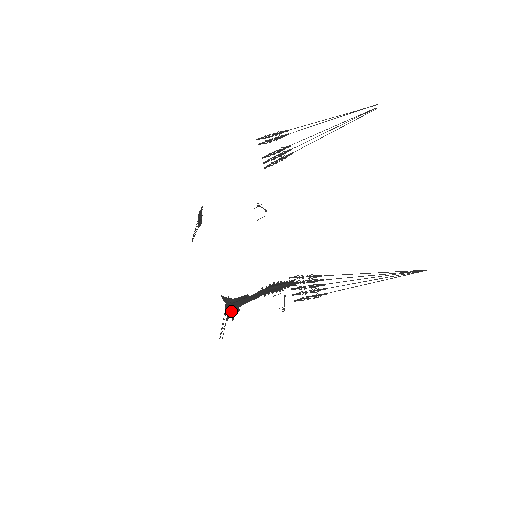
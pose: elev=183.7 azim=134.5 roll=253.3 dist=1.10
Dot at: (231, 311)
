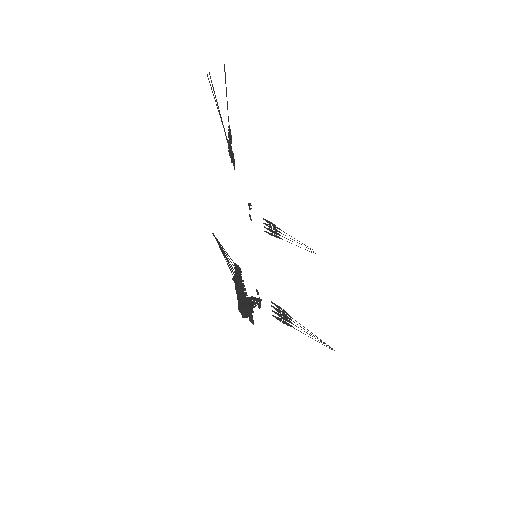
Dot at: (247, 315)
